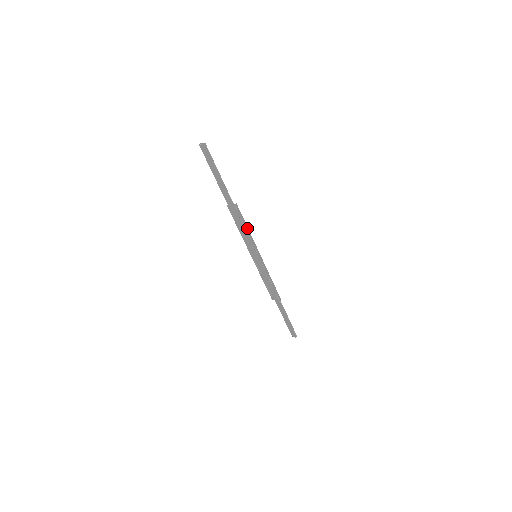
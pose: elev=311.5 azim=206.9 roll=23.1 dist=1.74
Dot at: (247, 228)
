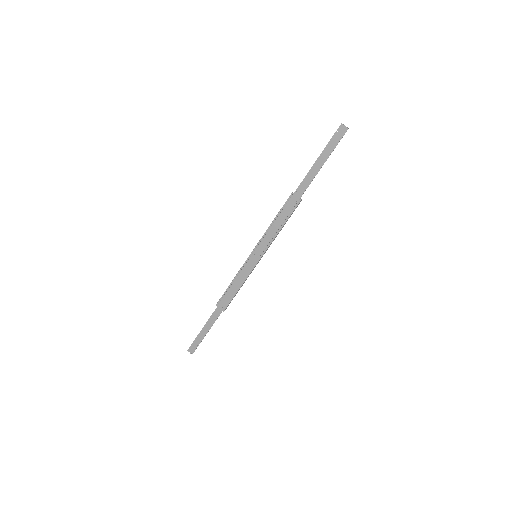
Dot at: occluded
